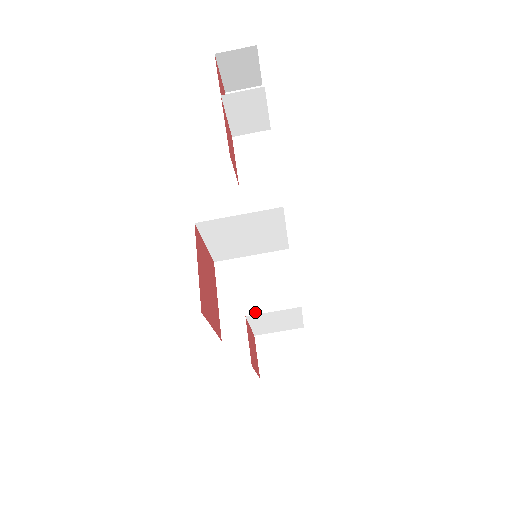
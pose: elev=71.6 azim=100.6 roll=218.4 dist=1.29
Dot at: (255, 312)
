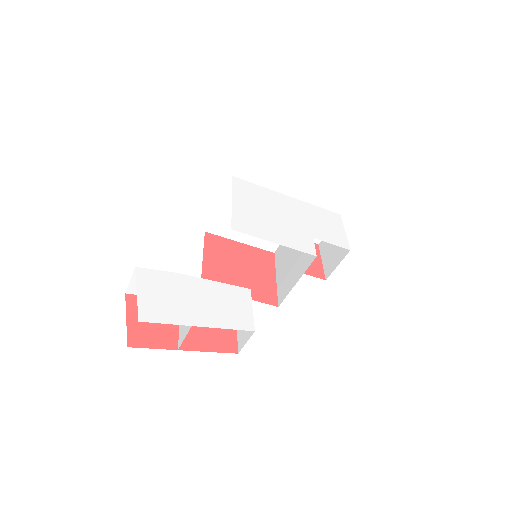
Dot at: occluded
